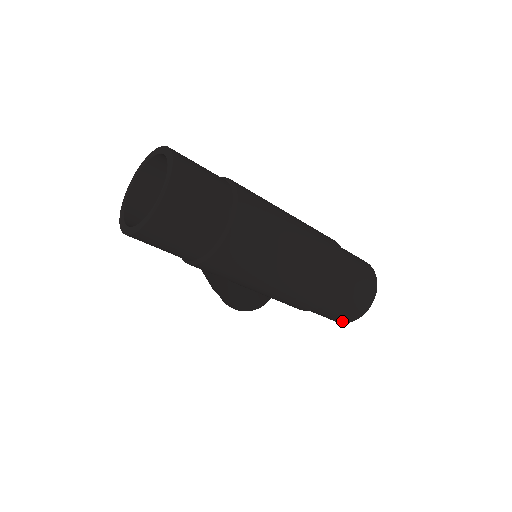
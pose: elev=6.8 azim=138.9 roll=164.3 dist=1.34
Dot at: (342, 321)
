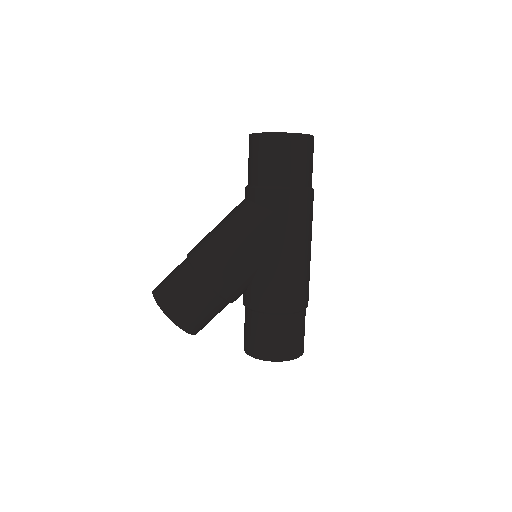
Dot at: (281, 355)
